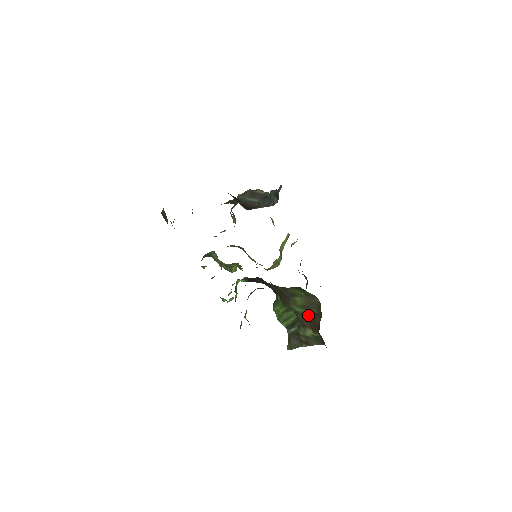
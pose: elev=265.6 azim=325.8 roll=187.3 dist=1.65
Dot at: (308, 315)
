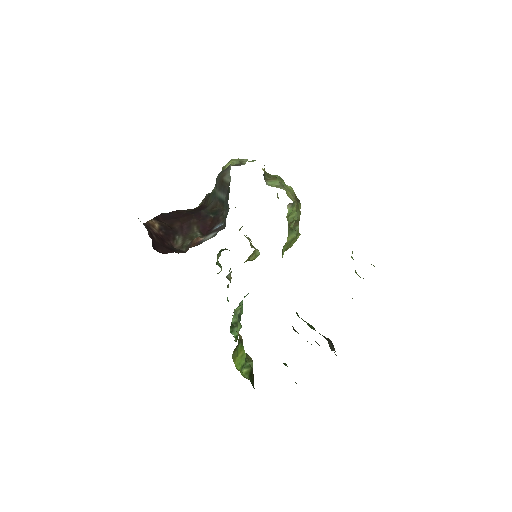
Dot at: occluded
